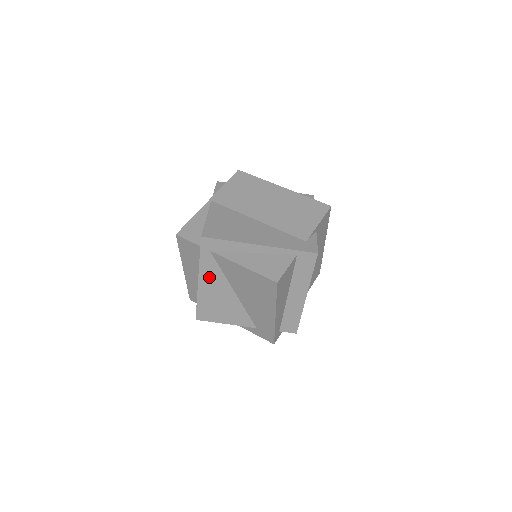
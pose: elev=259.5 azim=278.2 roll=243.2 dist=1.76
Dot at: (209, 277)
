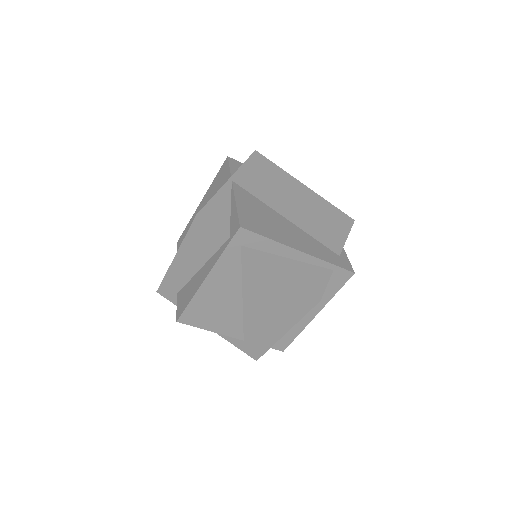
Dot at: (222, 275)
